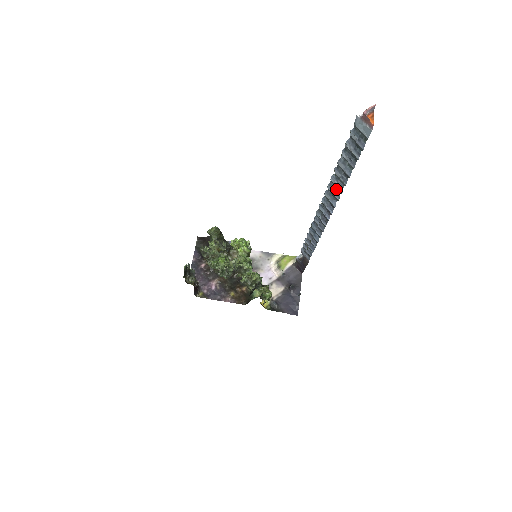
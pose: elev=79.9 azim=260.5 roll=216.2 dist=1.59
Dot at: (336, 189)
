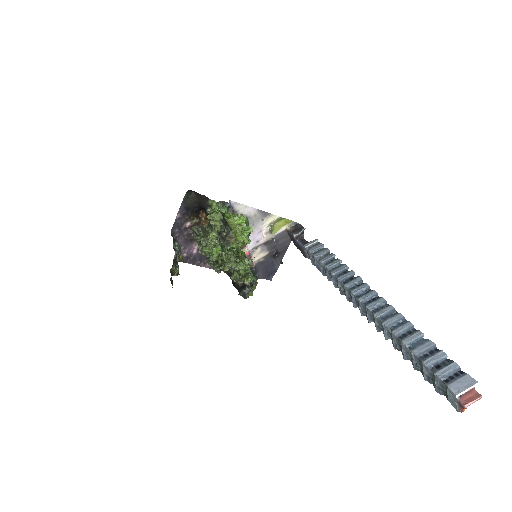
Dot at: (382, 329)
